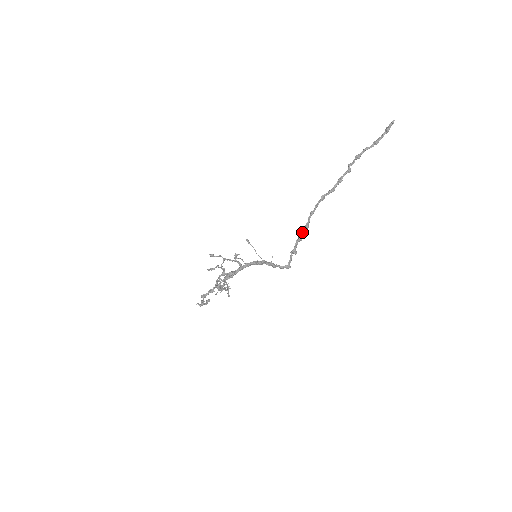
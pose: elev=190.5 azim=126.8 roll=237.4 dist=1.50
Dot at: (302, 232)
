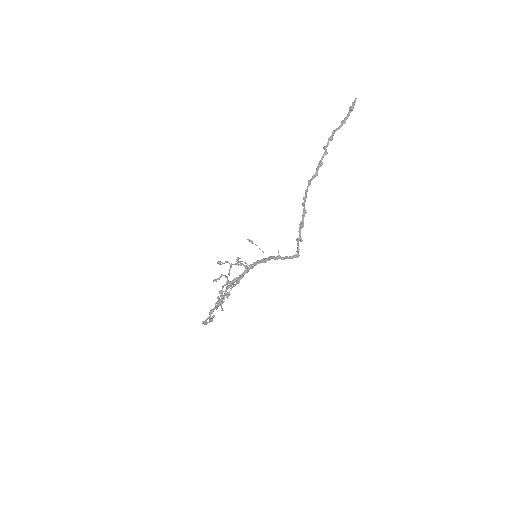
Dot at: (302, 219)
